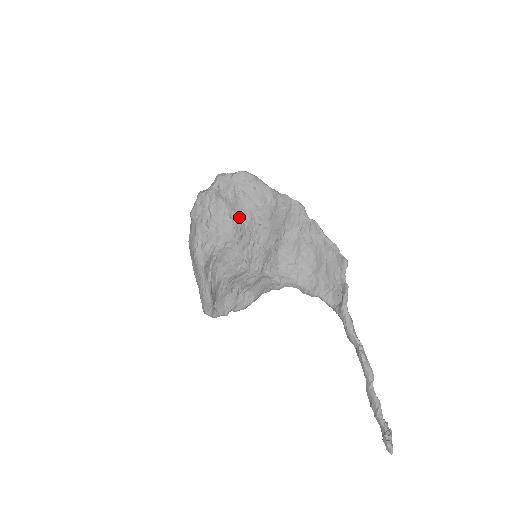
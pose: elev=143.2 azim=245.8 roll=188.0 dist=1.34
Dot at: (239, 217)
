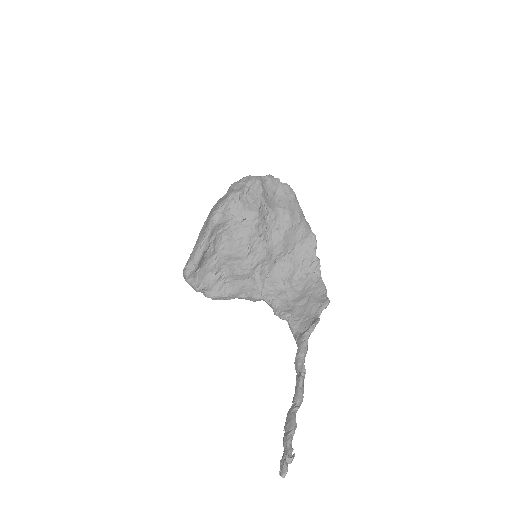
Dot at: (267, 210)
